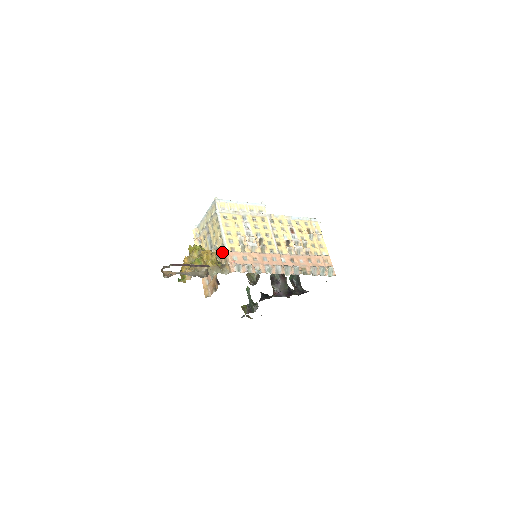
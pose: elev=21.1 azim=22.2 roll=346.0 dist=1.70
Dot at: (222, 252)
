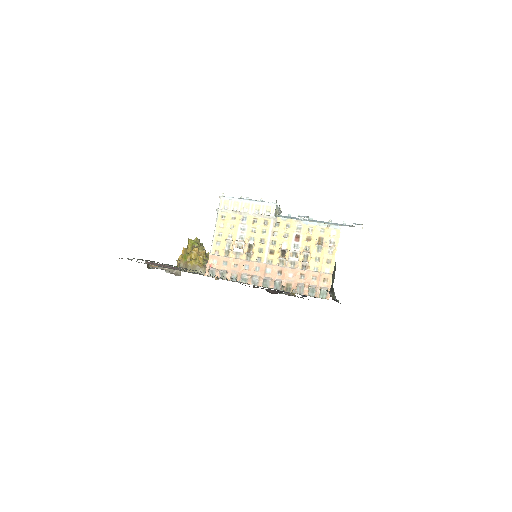
Dot at: occluded
